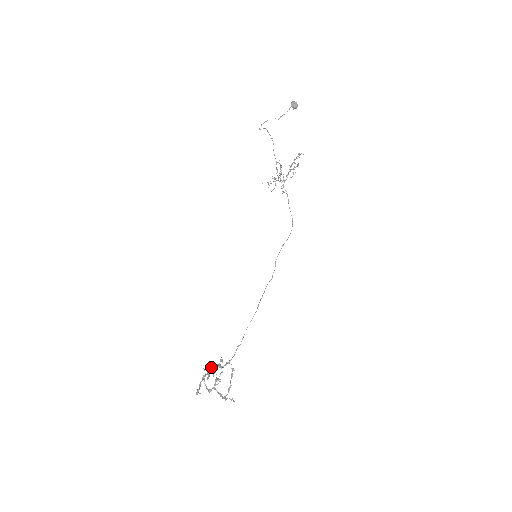
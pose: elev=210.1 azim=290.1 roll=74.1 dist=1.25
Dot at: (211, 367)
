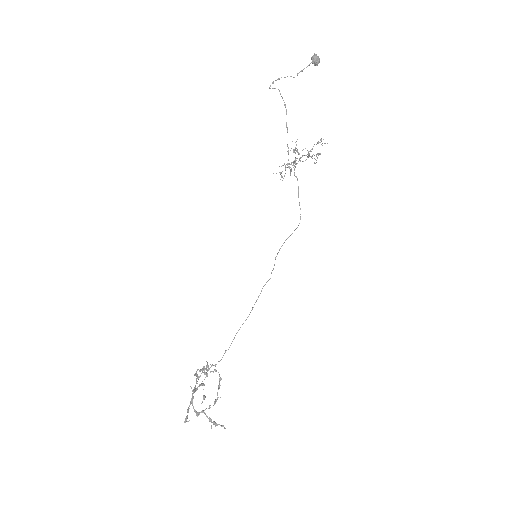
Dot at: (196, 376)
